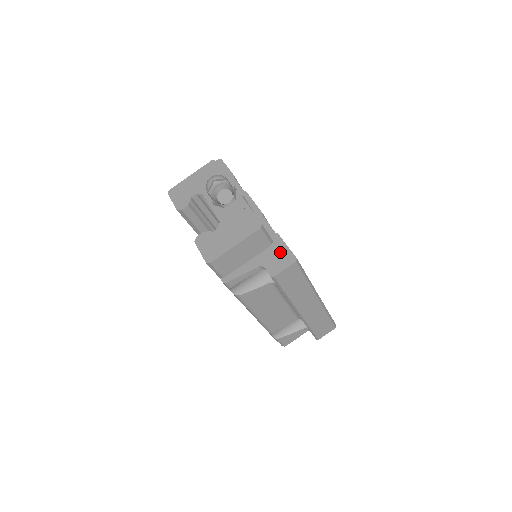
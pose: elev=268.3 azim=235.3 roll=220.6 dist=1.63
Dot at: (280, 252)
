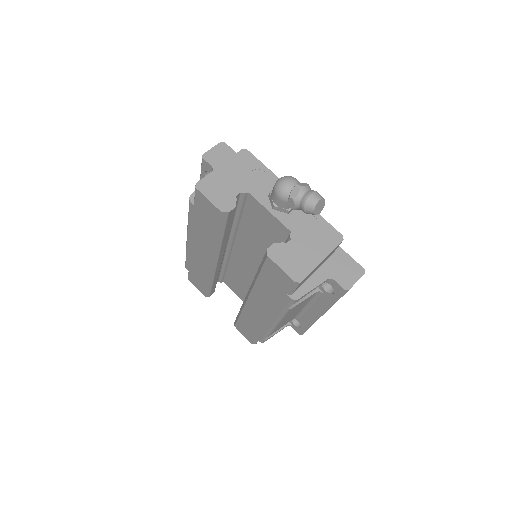
Dot at: (345, 262)
